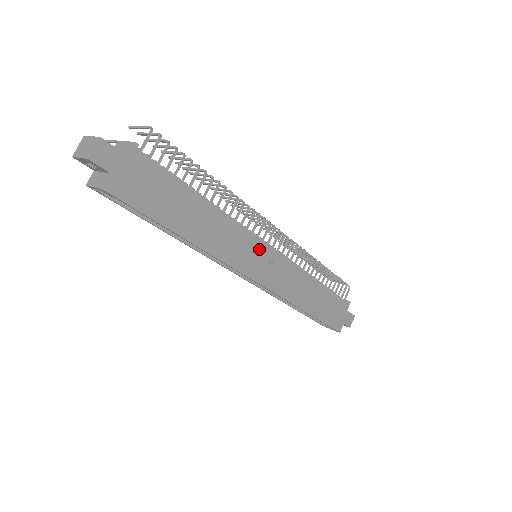
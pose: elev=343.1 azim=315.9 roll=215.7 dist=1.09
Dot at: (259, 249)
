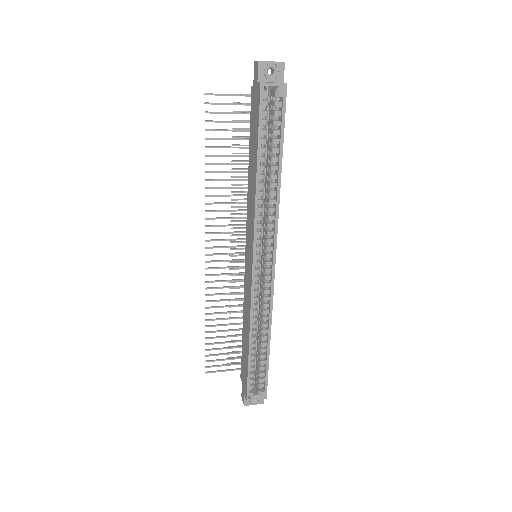
Dot at: occluded
